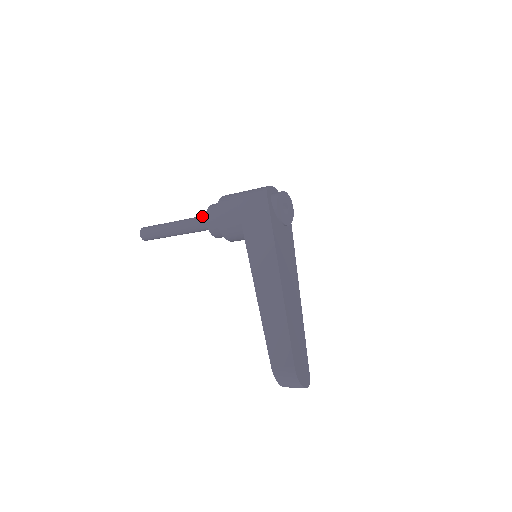
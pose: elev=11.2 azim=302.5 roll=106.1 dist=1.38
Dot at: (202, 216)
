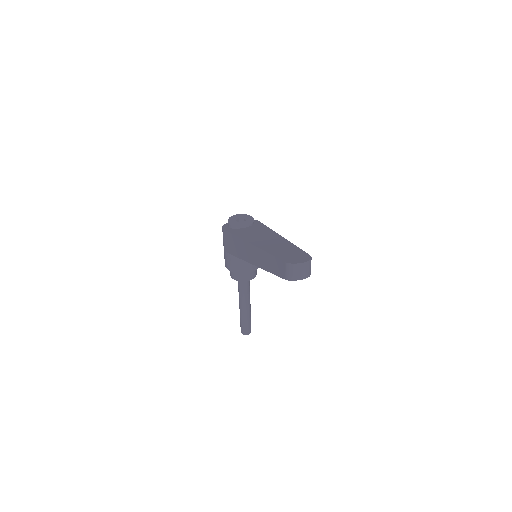
Dot at: (238, 282)
